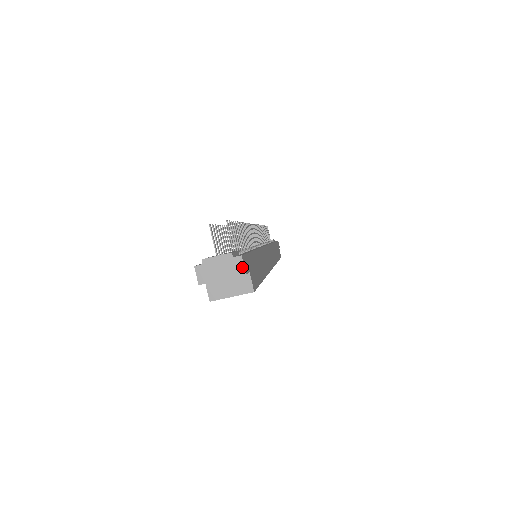
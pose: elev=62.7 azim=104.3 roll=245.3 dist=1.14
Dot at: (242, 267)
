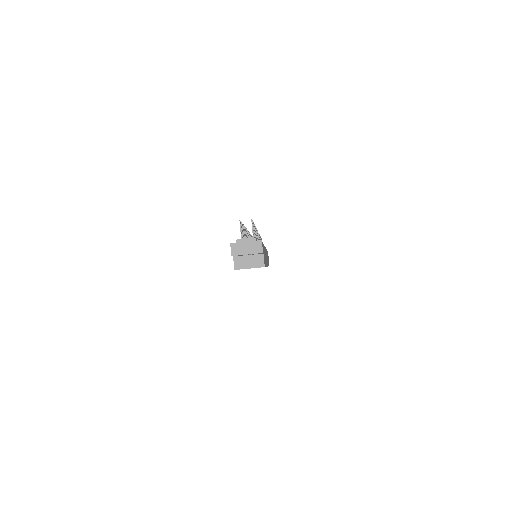
Dot at: (261, 248)
